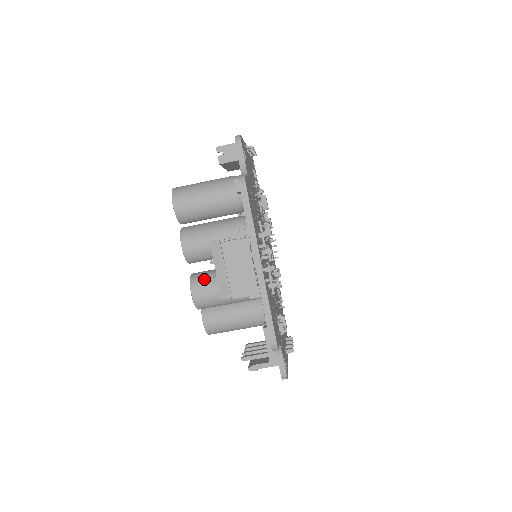
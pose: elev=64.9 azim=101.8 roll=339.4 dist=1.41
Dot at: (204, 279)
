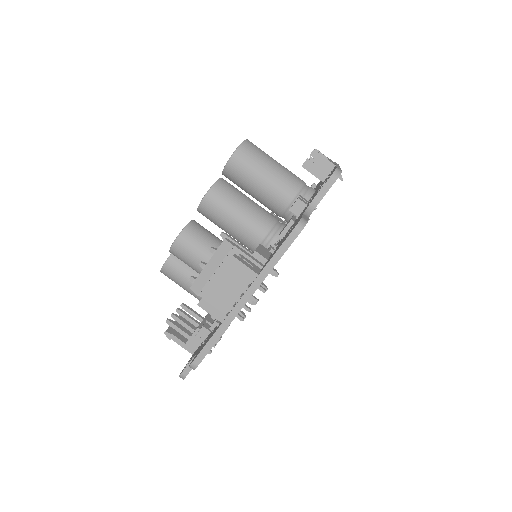
Dot at: (197, 238)
